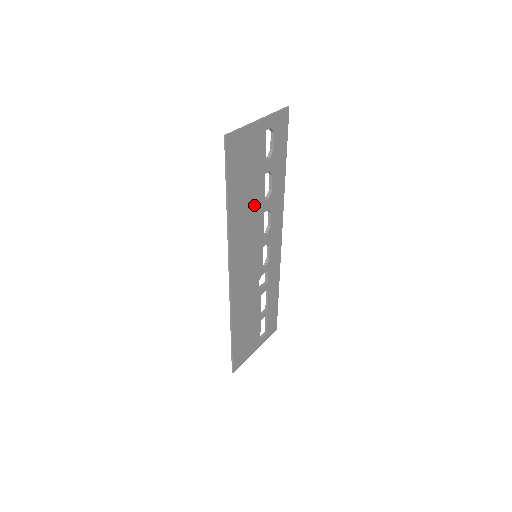
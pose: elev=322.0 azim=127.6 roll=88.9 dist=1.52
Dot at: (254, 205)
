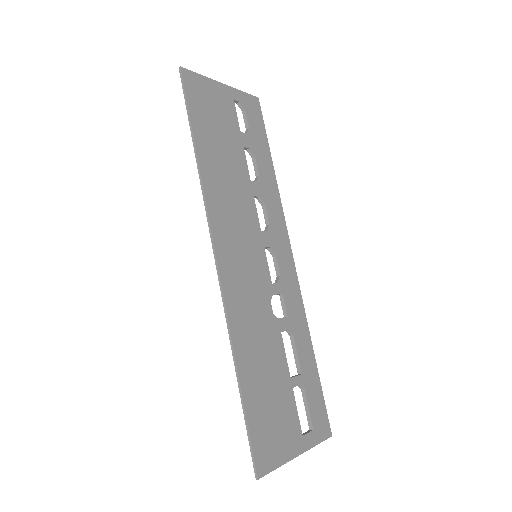
Dot at: (236, 175)
